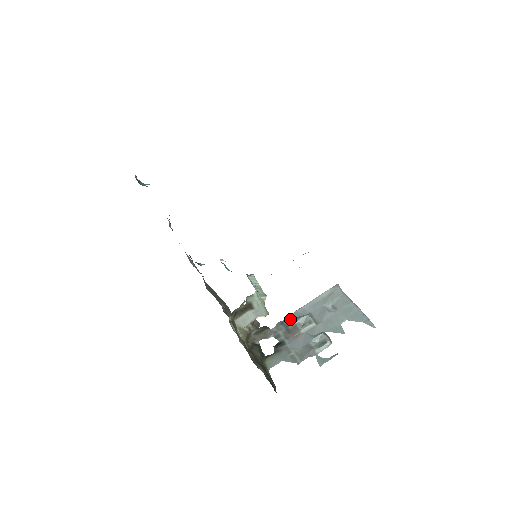
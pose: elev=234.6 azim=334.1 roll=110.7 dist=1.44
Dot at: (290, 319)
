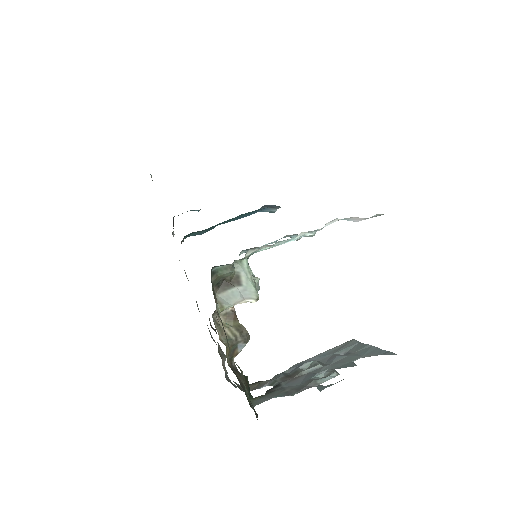
Dot at: (292, 368)
